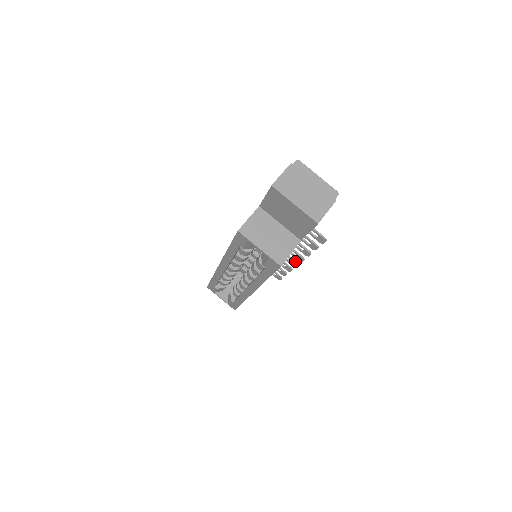
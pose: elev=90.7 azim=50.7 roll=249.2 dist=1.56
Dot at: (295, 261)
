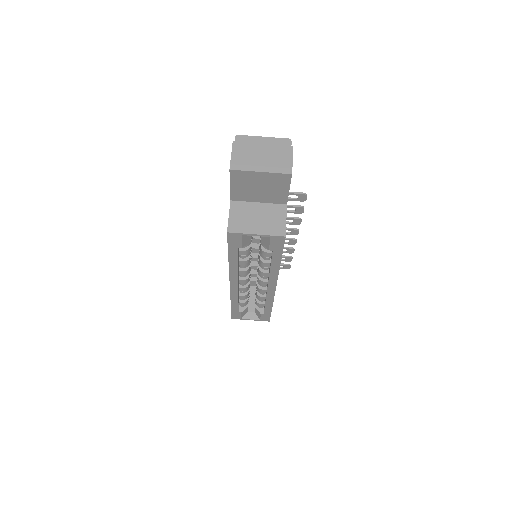
Dot at: (292, 238)
